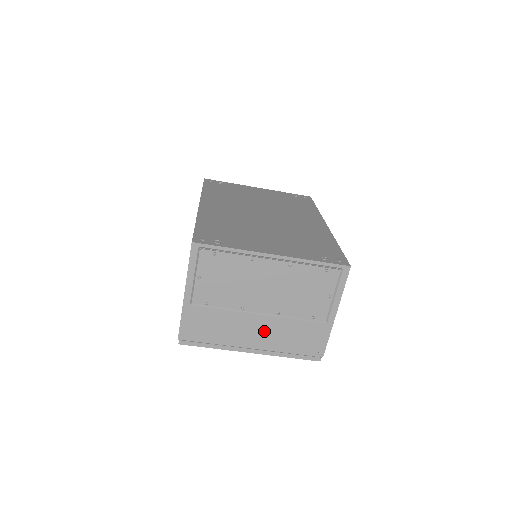
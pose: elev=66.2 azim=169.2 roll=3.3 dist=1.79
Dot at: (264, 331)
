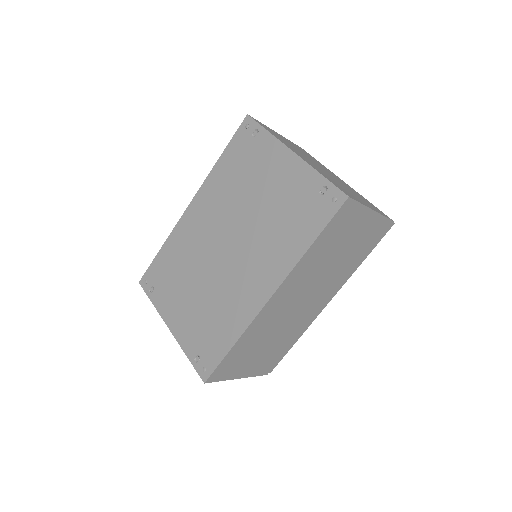
Dot at: occluded
